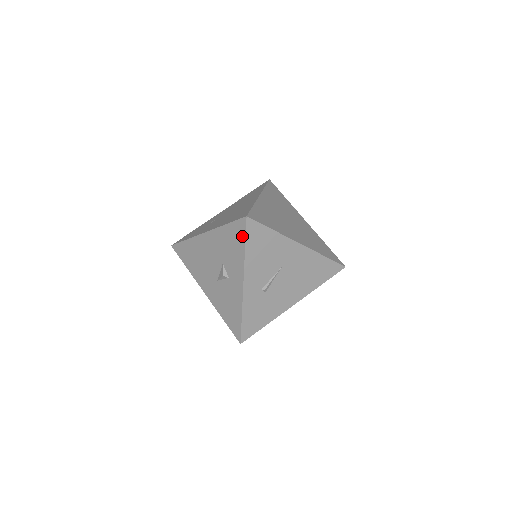
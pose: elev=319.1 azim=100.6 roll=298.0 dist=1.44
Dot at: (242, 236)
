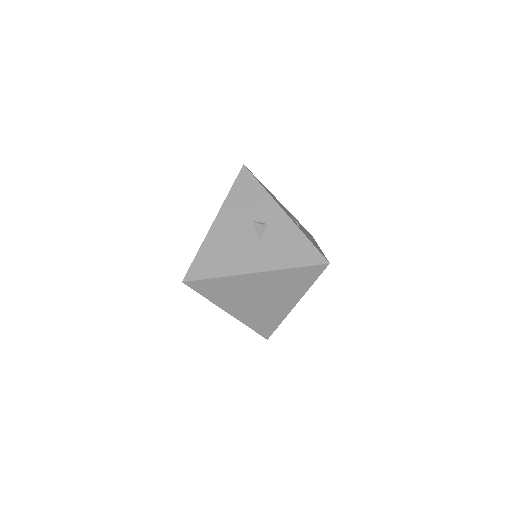
Dot at: (252, 180)
